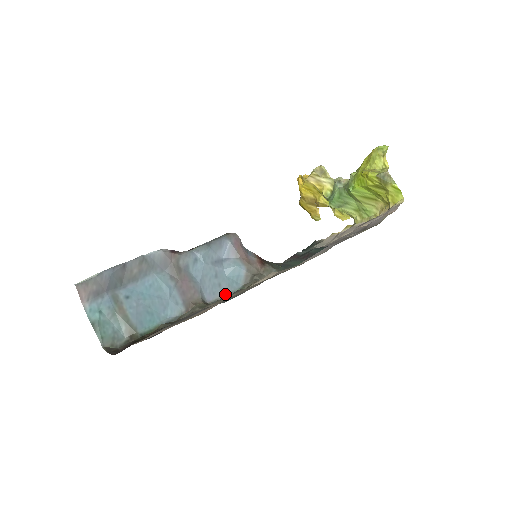
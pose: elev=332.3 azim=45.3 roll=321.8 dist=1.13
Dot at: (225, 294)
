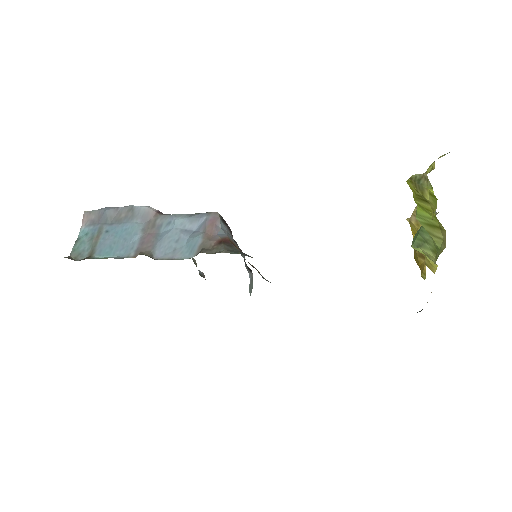
Dot at: (173, 258)
